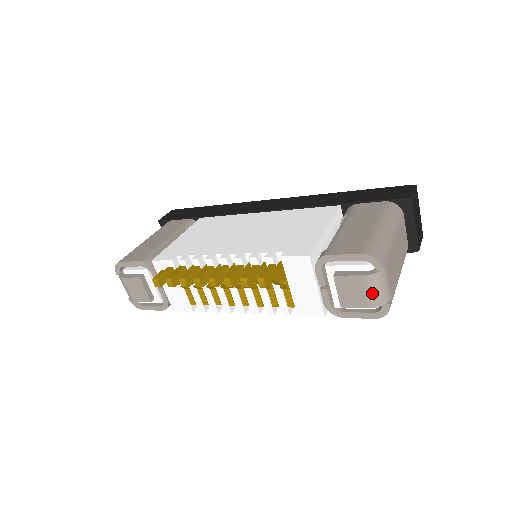
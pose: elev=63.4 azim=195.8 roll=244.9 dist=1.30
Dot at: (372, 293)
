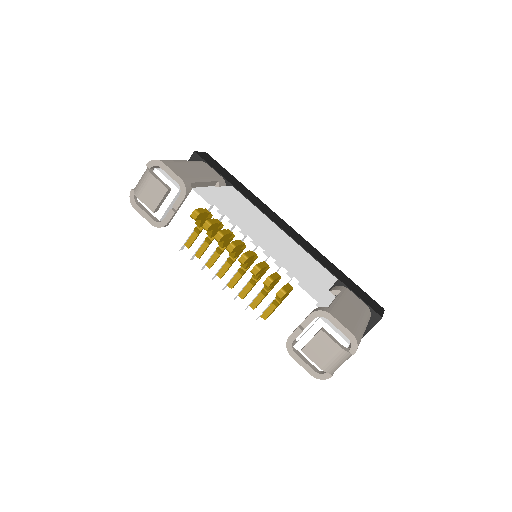
Dot at: (332, 361)
